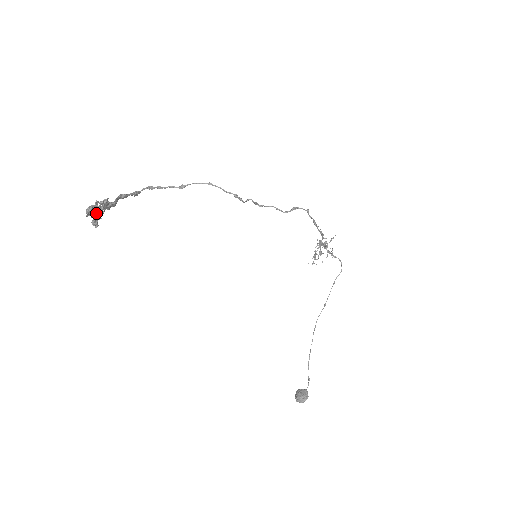
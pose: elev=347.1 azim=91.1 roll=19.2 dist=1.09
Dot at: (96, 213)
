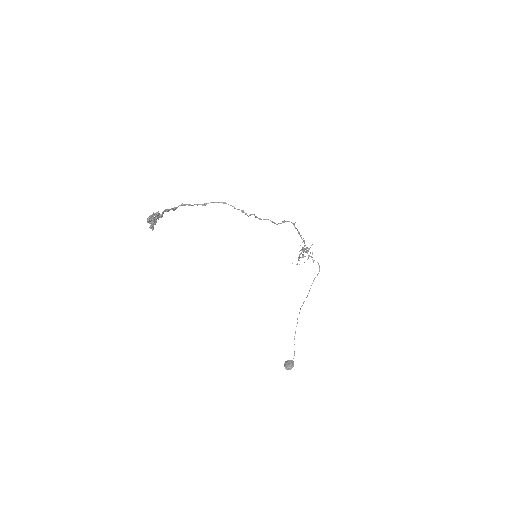
Dot at: (153, 221)
